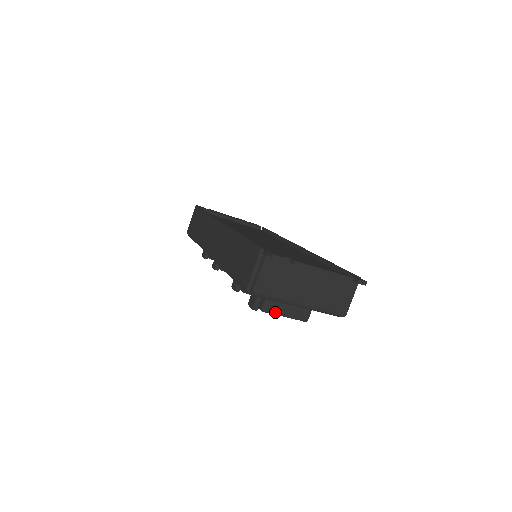
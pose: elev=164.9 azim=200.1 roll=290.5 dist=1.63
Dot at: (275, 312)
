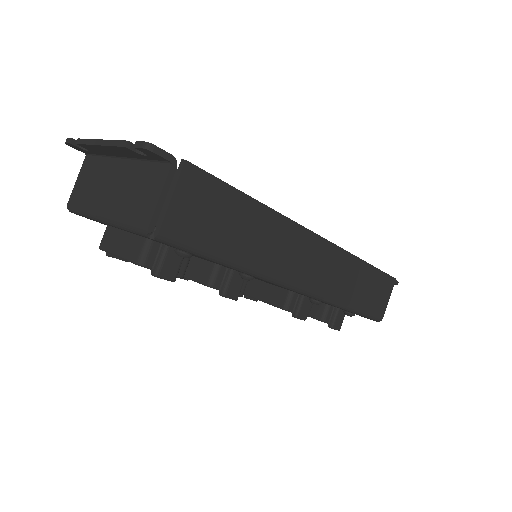
Dot at: (108, 248)
